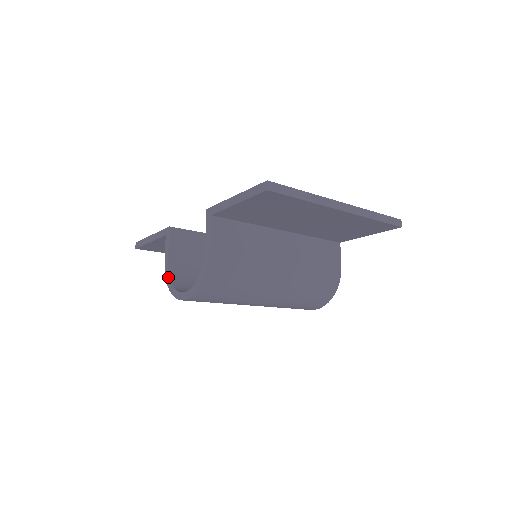
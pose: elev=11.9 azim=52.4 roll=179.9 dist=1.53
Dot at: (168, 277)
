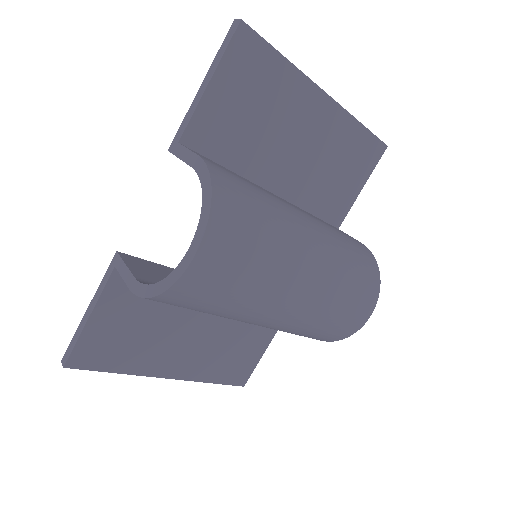
Dot at: (145, 288)
